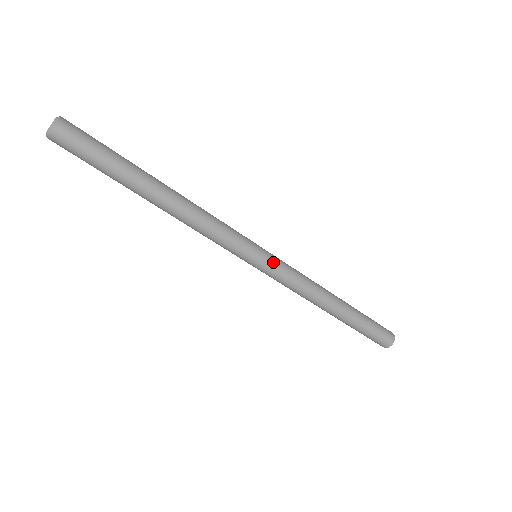
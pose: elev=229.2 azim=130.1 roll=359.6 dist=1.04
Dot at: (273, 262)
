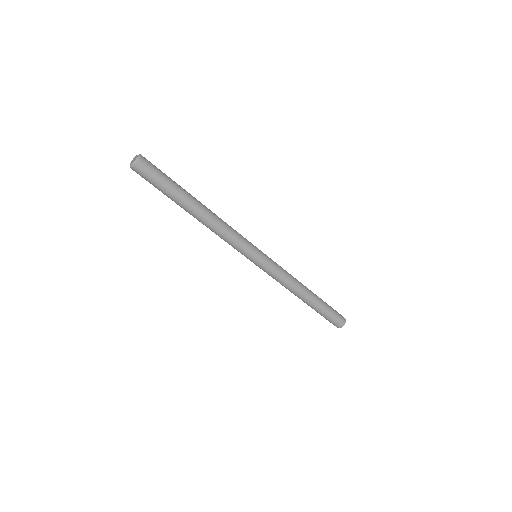
Dot at: (263, 266)
